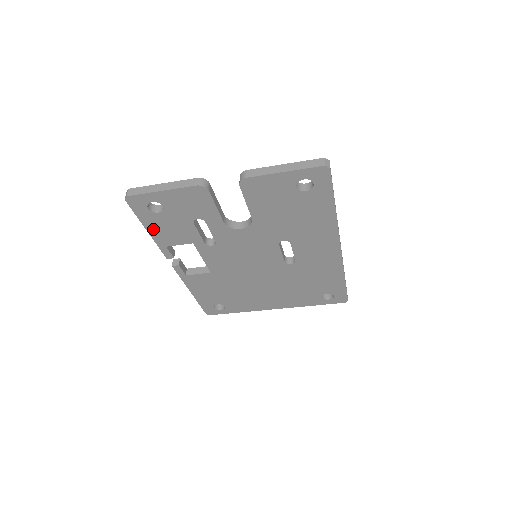
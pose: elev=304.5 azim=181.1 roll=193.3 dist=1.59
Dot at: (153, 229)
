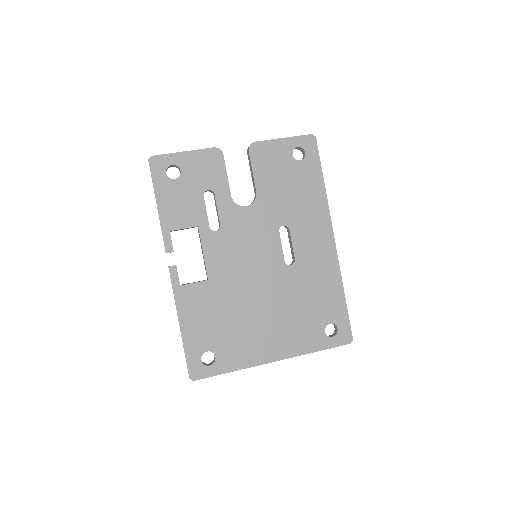
Dot at: (163, 203)
